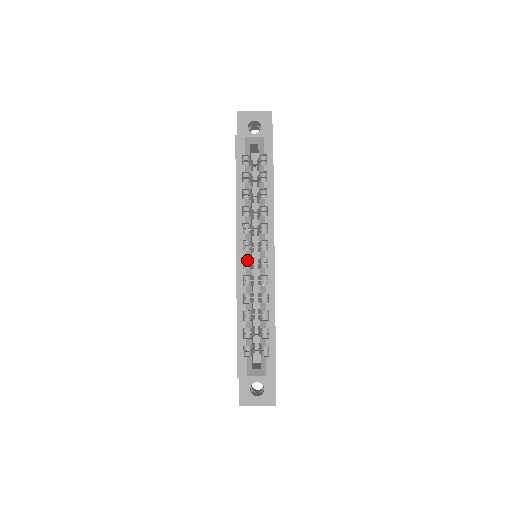
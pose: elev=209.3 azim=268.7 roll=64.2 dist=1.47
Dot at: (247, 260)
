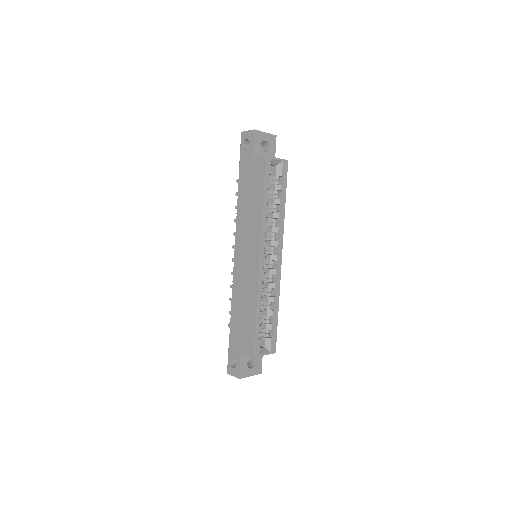
Dot at: (263, 262)
